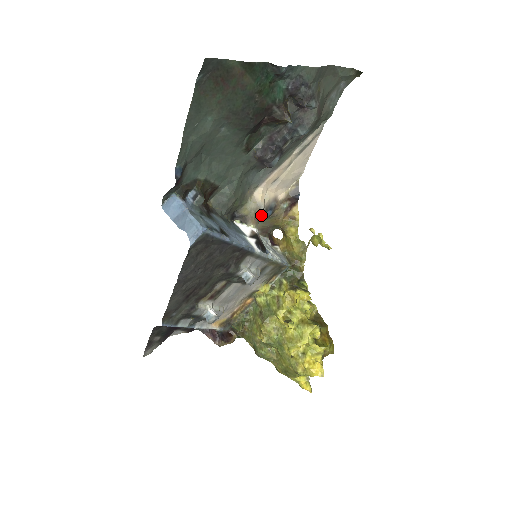
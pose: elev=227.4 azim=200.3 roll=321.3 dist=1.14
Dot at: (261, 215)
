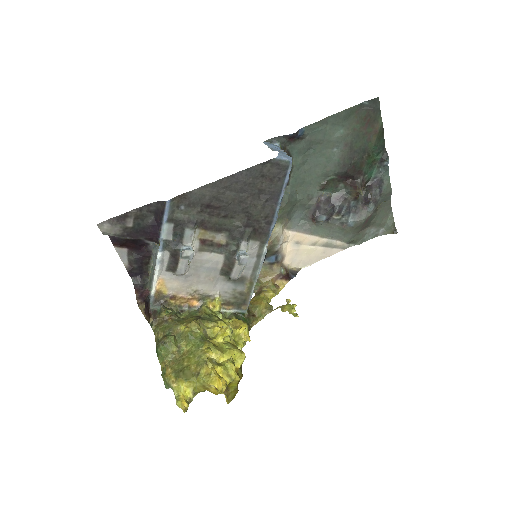
Dot at: (273, 248)
